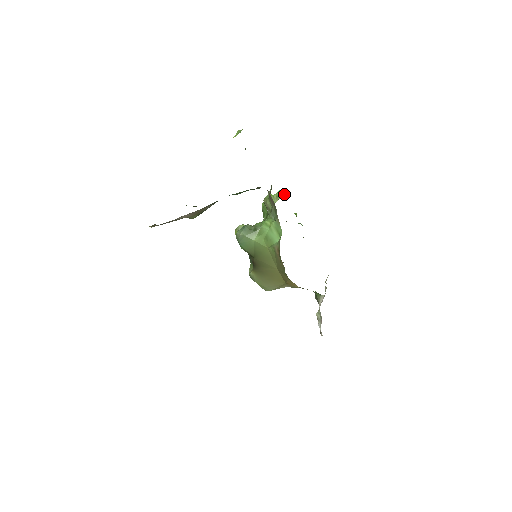
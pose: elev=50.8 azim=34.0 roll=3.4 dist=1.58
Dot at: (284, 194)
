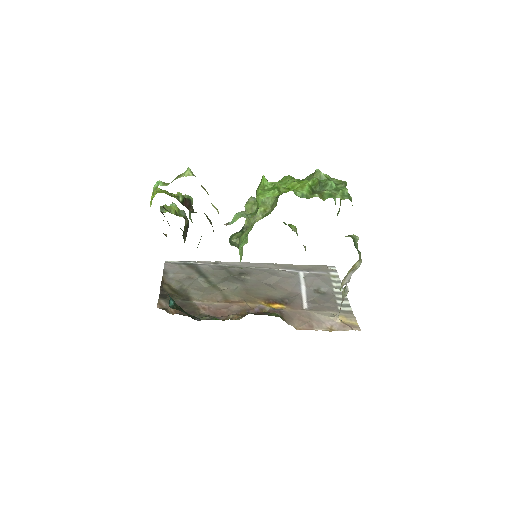
Dot at: (255, 213)
